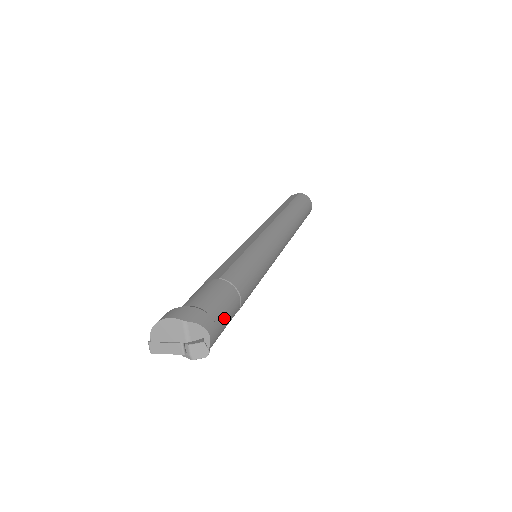
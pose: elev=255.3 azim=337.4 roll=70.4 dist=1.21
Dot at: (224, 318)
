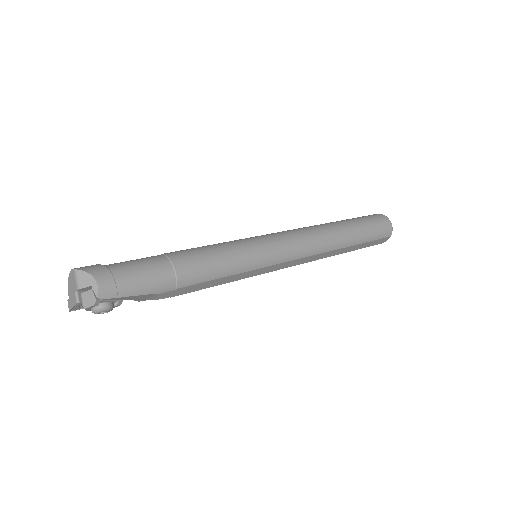
Dot at: (133, 278)
